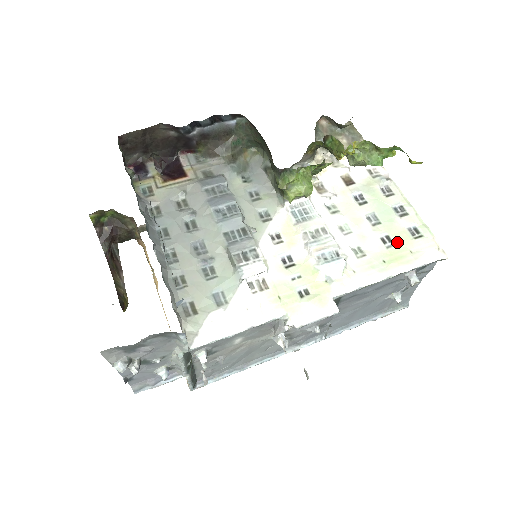
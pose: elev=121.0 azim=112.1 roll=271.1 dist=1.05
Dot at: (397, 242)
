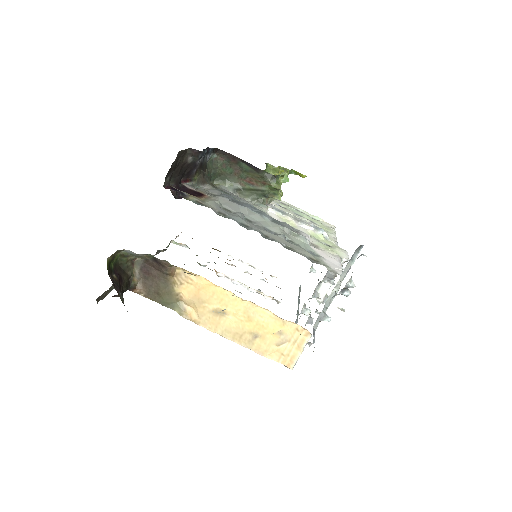
Dot at: (317, 223)
